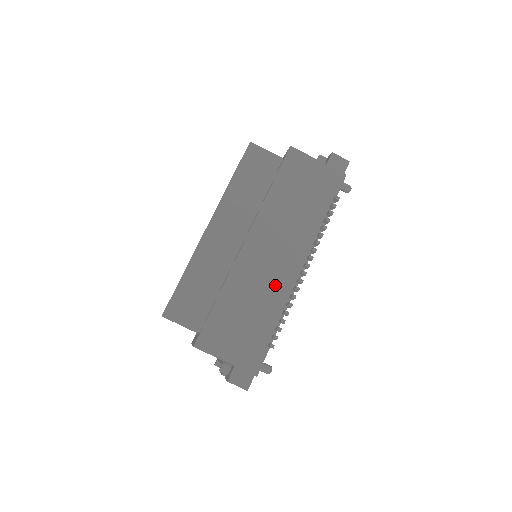
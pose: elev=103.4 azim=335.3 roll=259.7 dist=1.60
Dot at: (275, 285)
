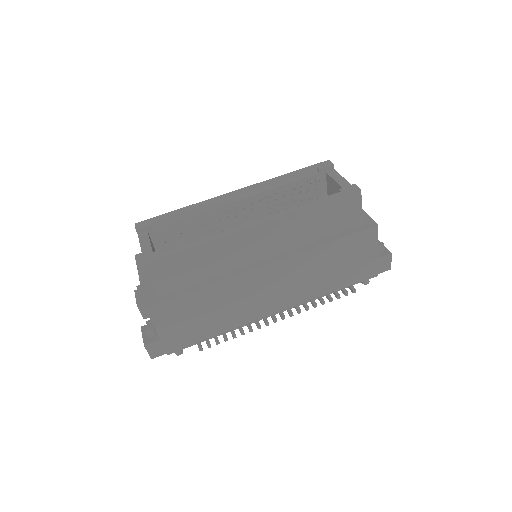
Dot at: (248, 309)
